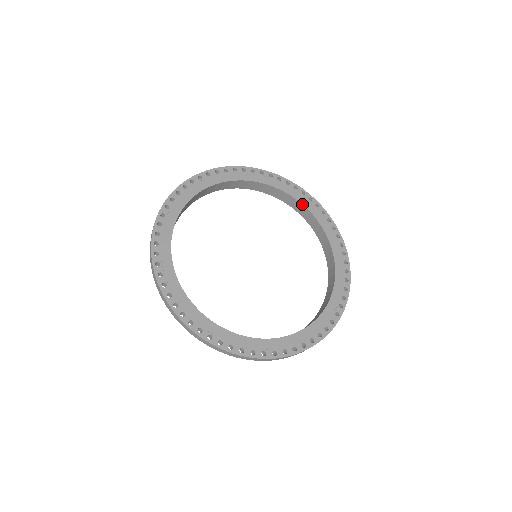
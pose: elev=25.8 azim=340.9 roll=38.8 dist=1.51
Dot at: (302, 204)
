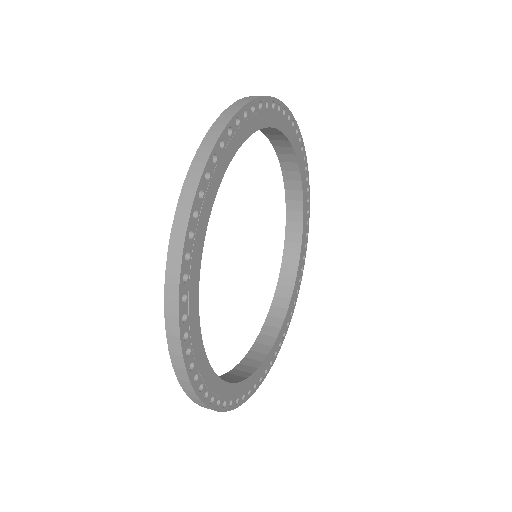
Dot at: (292, 145)
